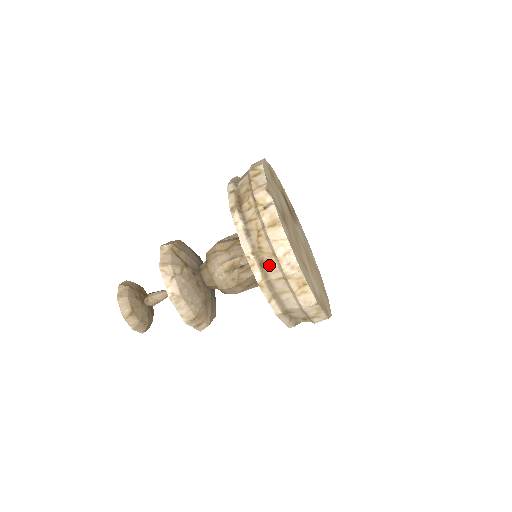
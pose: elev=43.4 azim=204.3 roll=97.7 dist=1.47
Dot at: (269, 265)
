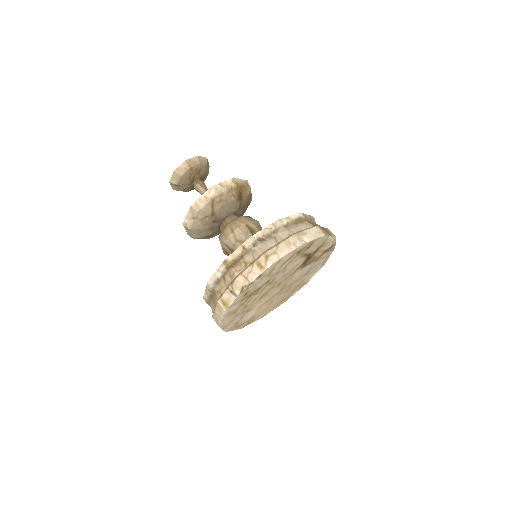
Dot at: (213, 303)
